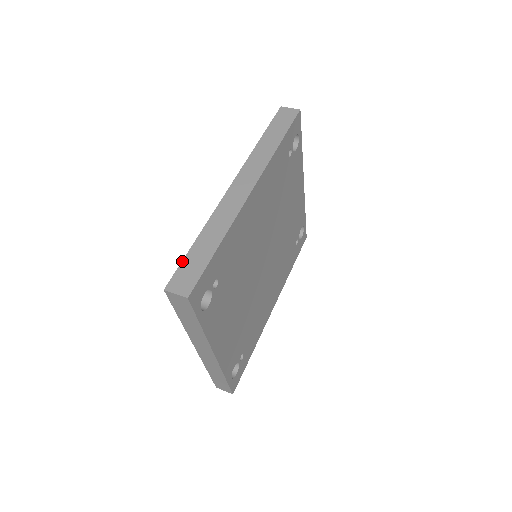
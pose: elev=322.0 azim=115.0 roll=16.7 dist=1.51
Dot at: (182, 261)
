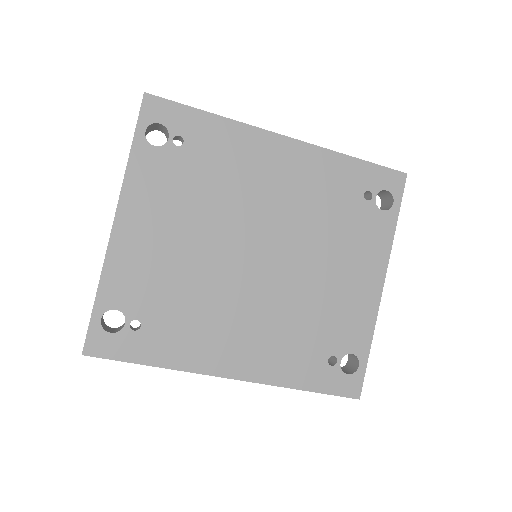
Dot at: occluded
